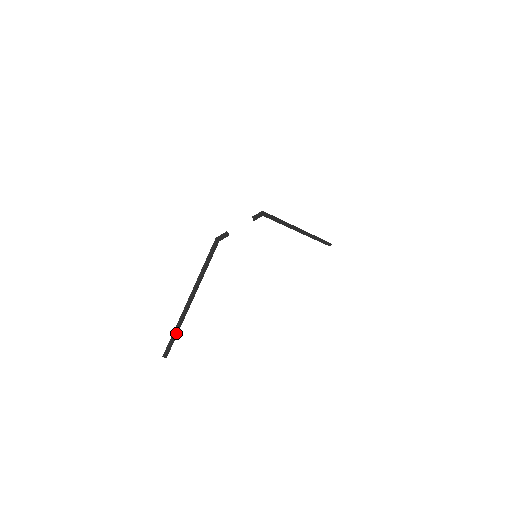
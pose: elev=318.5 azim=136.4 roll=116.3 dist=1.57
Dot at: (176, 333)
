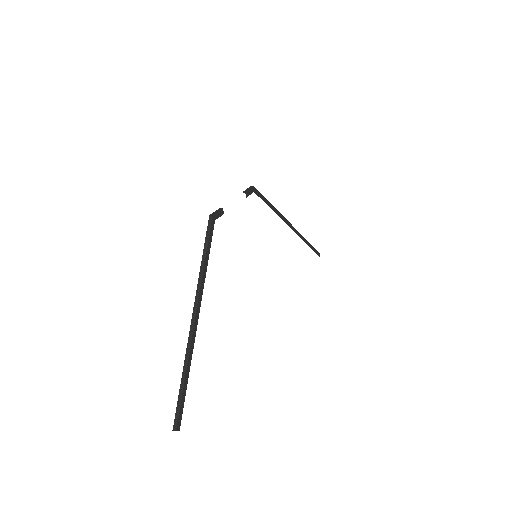
Dot at: (185, 382)
